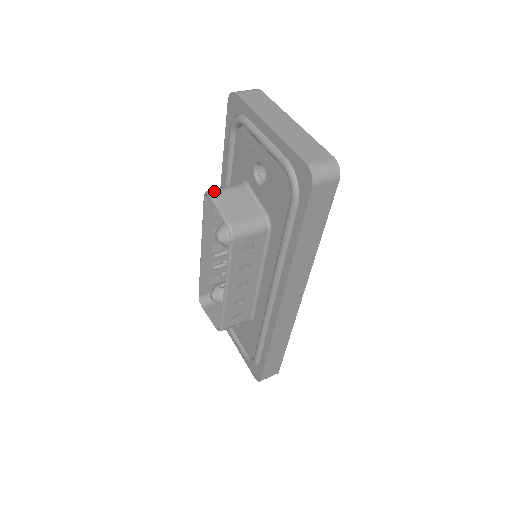
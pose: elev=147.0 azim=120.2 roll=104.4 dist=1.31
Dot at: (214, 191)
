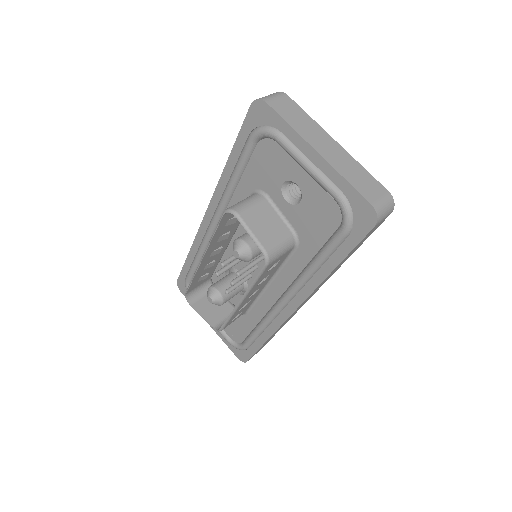
Dot at: (239, 210)
